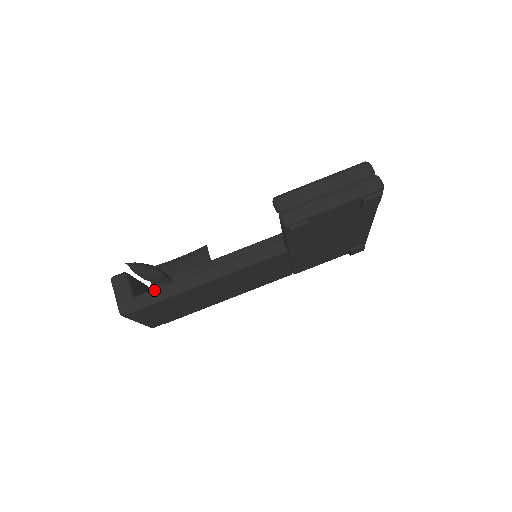
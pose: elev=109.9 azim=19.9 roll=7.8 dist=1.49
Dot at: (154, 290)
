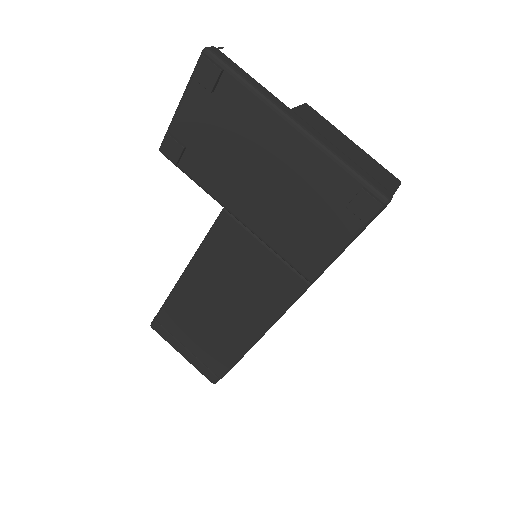
Dot at: occluded
